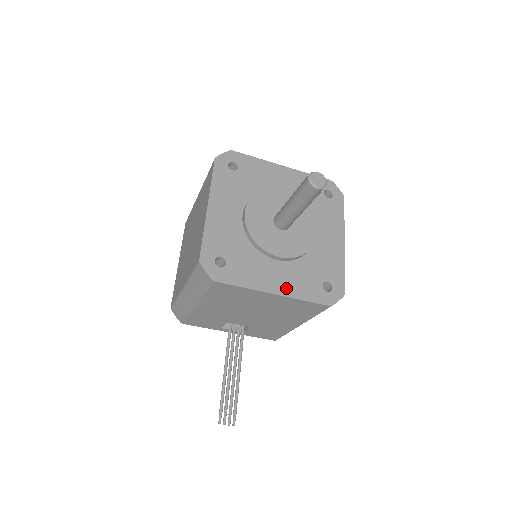
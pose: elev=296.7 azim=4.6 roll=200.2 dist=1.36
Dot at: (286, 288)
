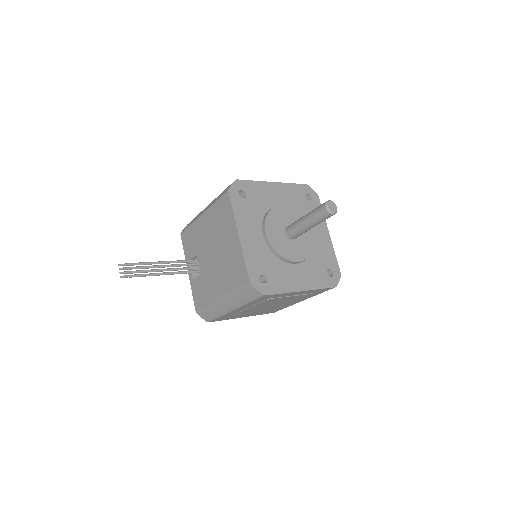
Dot at: (247, 244)
